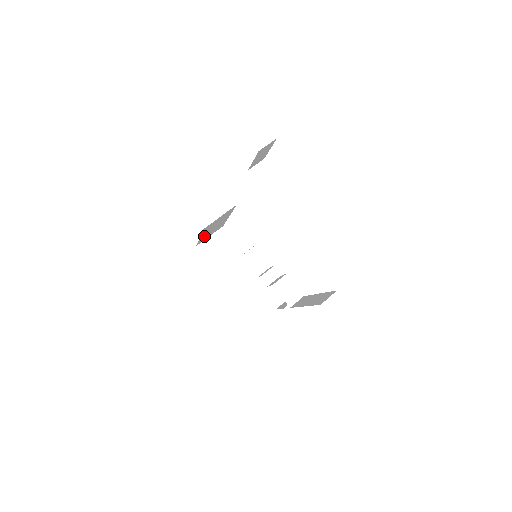
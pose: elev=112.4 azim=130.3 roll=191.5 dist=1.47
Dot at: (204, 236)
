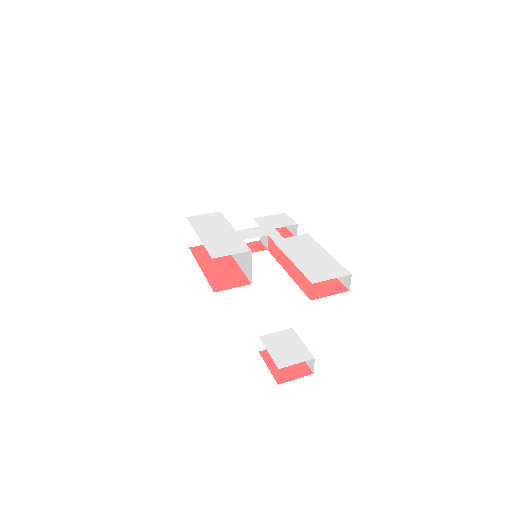
Dot at: occluded
